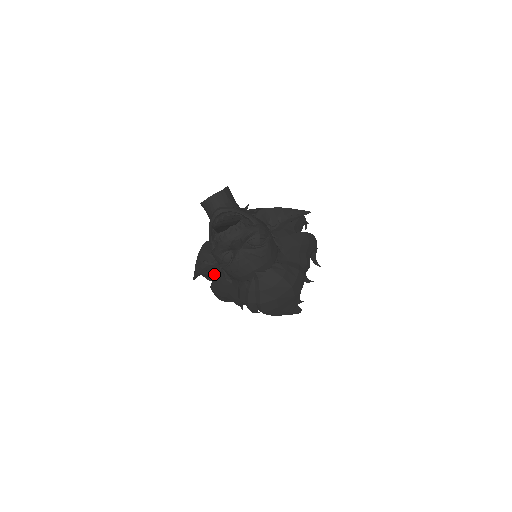
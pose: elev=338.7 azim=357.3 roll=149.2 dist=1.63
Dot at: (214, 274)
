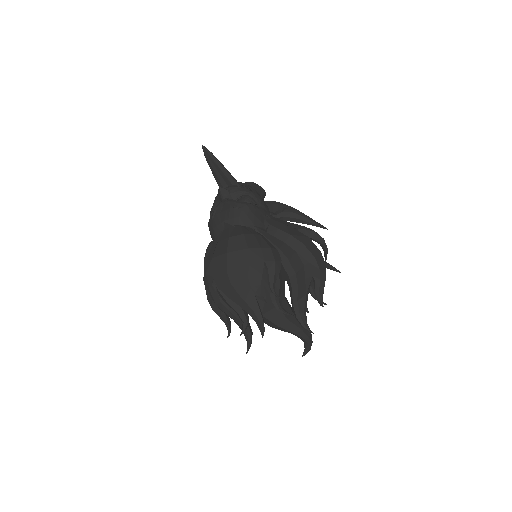
Dot at: occluded
